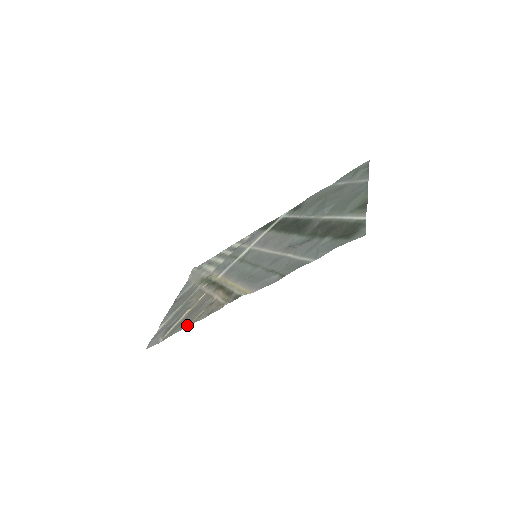
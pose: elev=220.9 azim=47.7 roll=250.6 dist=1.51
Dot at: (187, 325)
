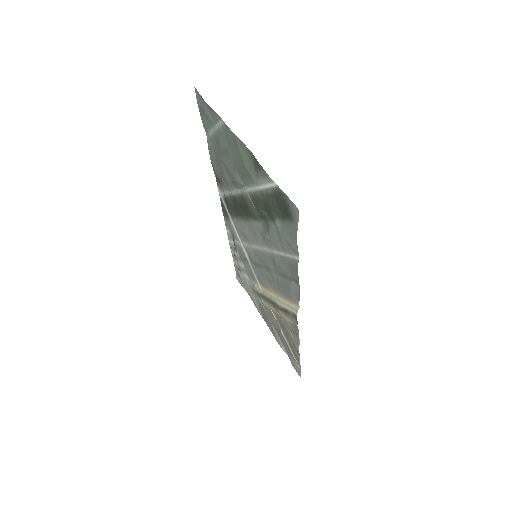
Dot at: (297, 351)
